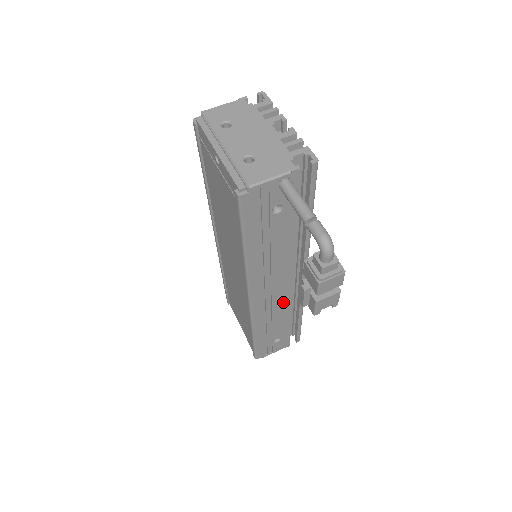
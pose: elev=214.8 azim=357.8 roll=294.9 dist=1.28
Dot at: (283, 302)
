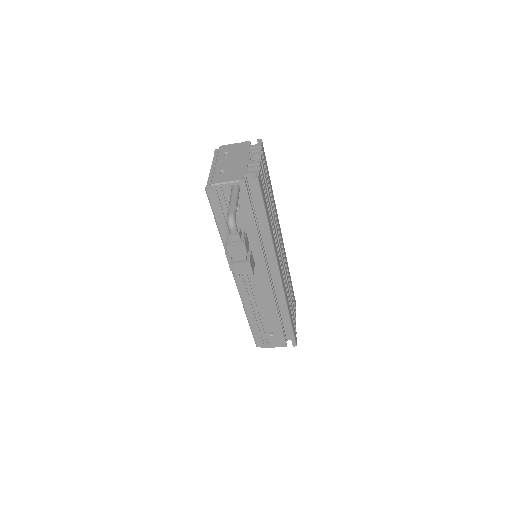
Dot at: (266, 294)
